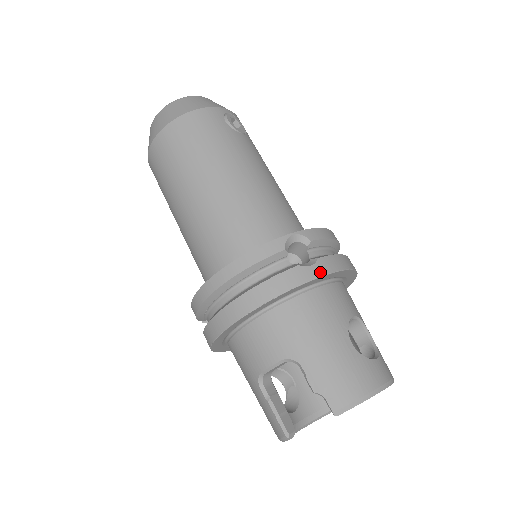
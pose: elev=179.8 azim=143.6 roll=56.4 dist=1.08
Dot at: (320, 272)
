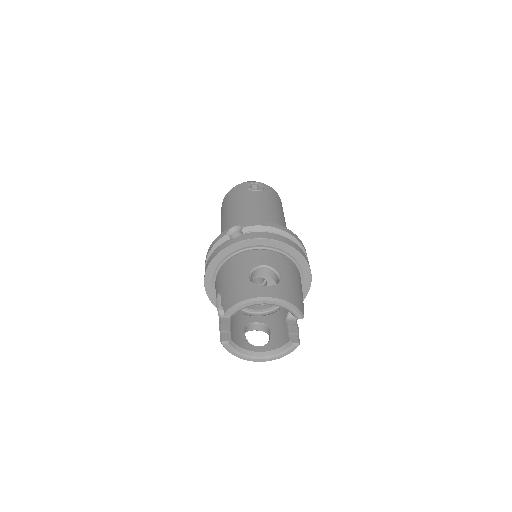
Dot at: (237, 240)
